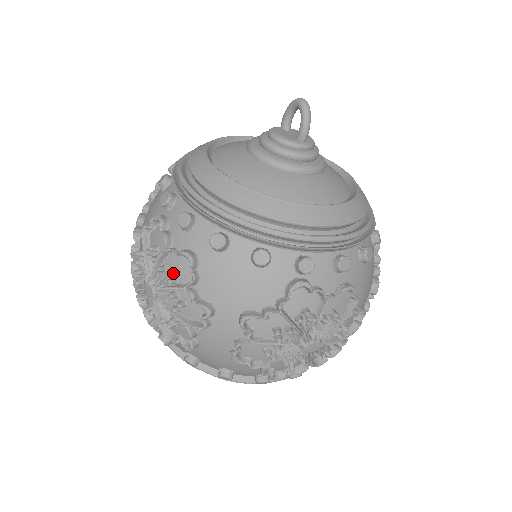
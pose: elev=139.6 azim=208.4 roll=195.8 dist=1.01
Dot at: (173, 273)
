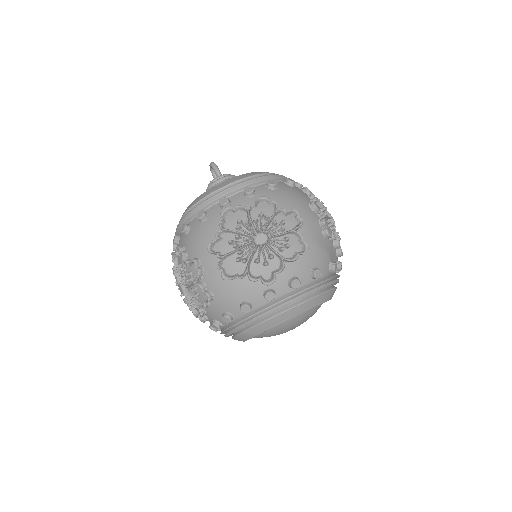
Dot at: (180, 265)
